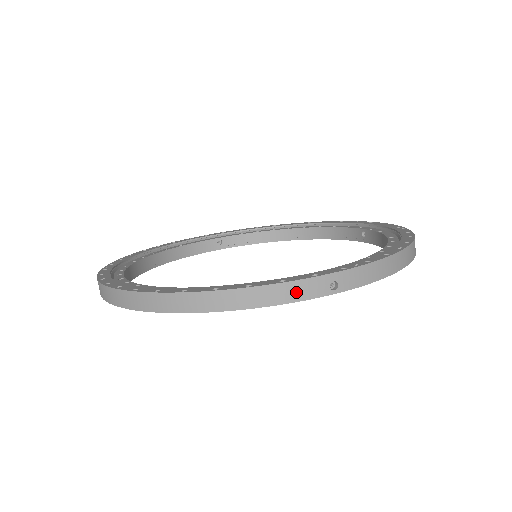
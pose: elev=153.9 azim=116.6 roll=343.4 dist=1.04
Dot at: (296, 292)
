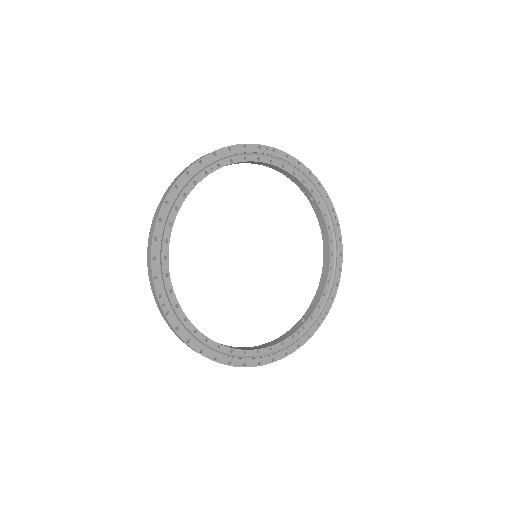
Dot at: occluded
